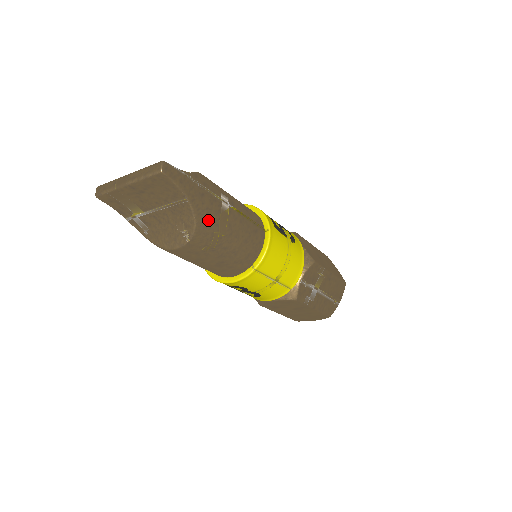
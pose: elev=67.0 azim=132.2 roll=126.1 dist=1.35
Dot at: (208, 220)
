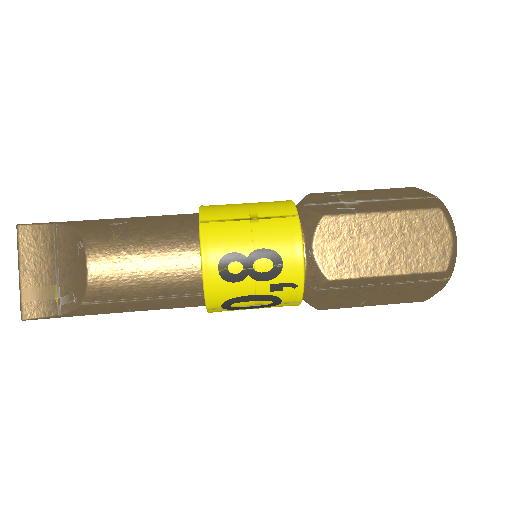
Dot at: (92, 223)
